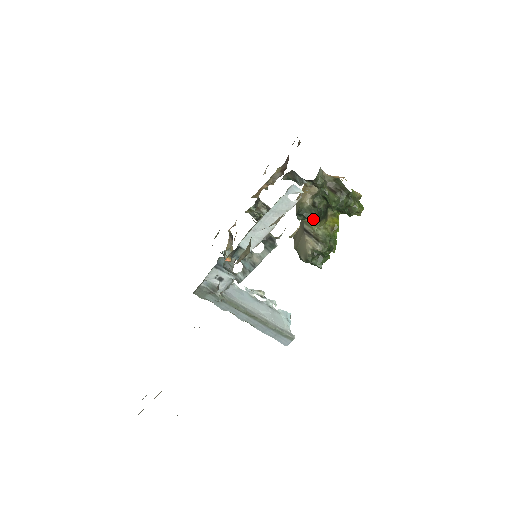
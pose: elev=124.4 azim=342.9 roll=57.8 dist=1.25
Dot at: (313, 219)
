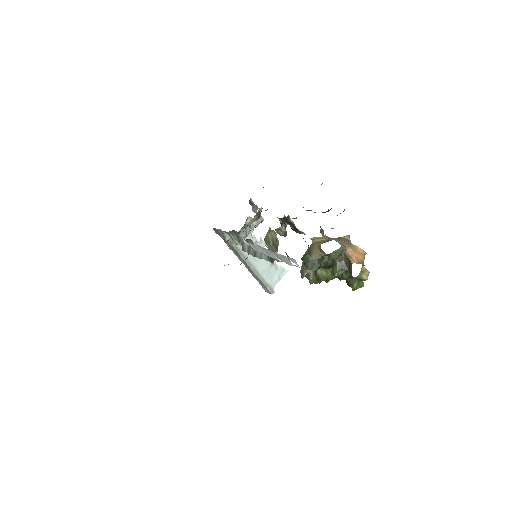
Dot at: (312, 269)
